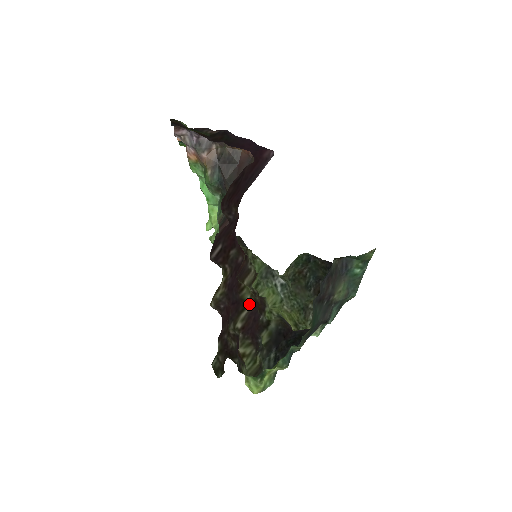
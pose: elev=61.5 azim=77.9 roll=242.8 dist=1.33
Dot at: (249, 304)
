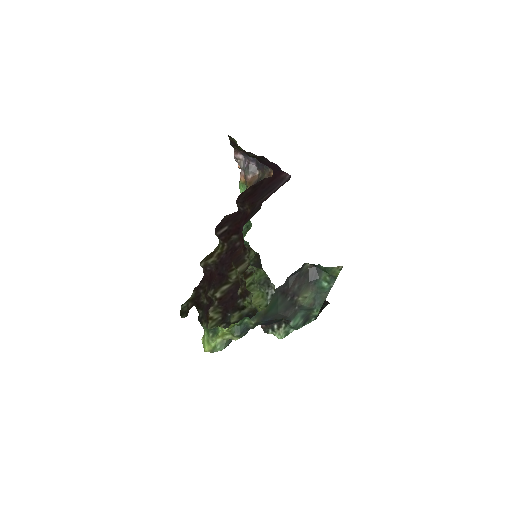
Dot at: (232, 281)
